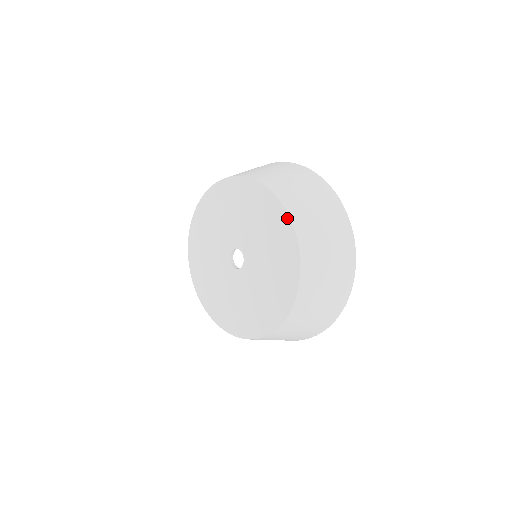
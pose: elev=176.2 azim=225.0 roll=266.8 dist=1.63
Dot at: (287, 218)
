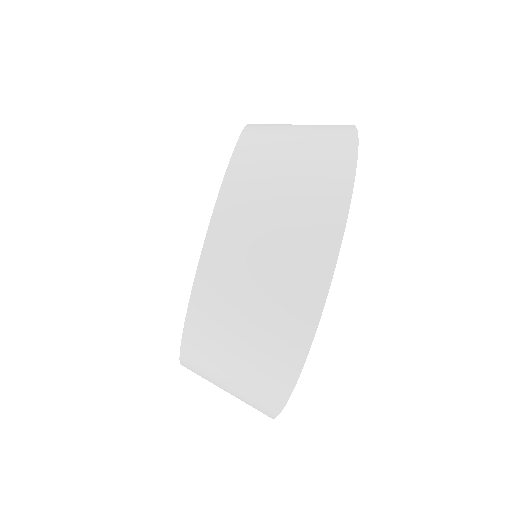
Dot at: (233, 153)
